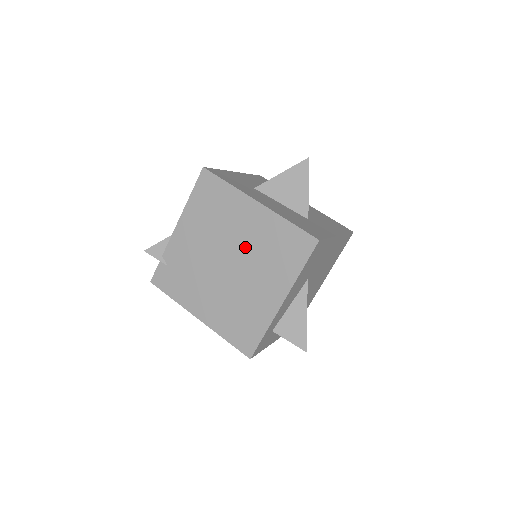
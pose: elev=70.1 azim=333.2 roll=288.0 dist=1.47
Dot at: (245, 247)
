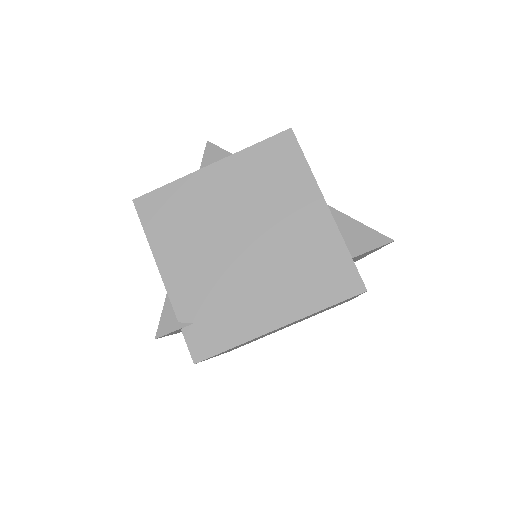
Dot at: (243, 209)
